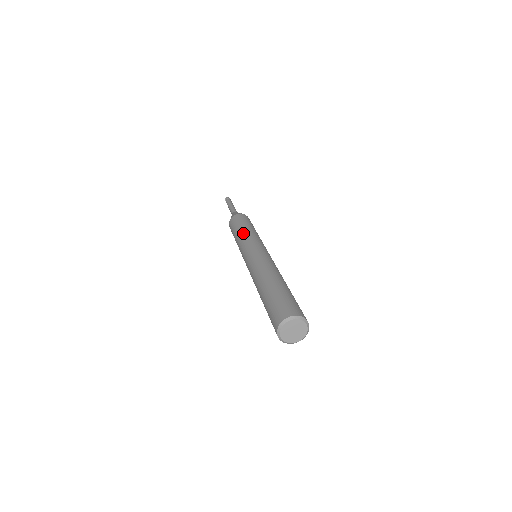
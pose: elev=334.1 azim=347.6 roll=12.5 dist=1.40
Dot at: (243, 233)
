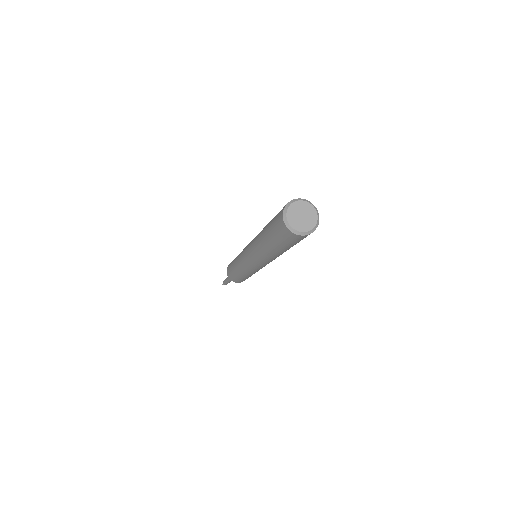
Dot at: occluded
